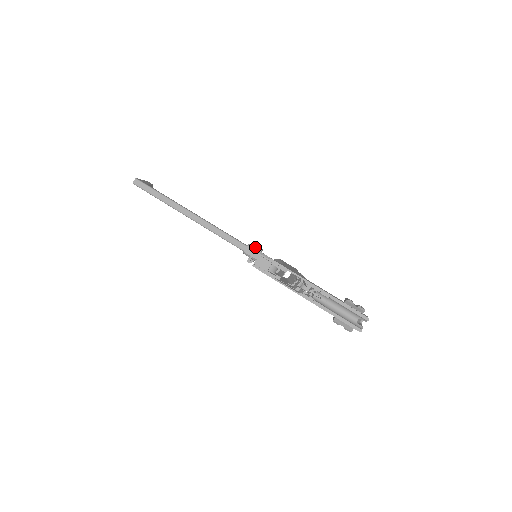
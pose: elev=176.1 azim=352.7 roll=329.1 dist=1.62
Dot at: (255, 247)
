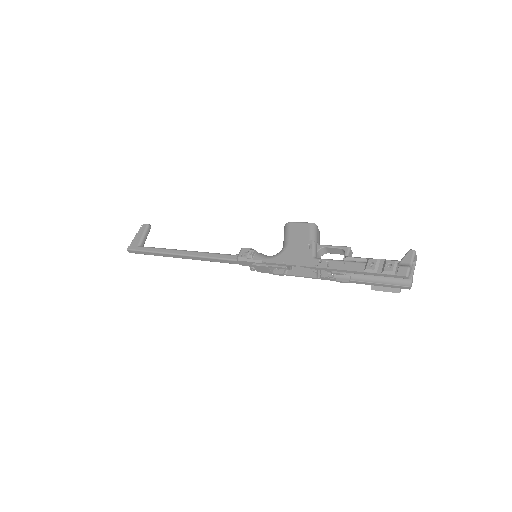
Dot at: (246, 252)
